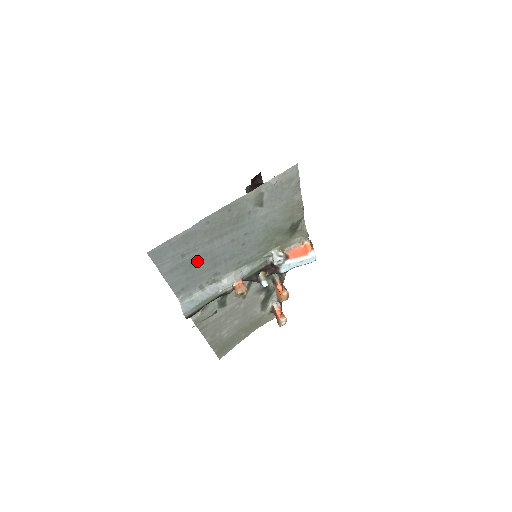
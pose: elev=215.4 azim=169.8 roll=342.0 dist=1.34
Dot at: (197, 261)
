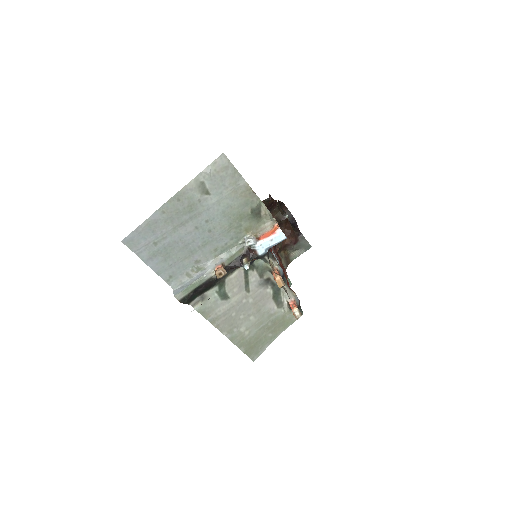
Dot at: (171, 249)
